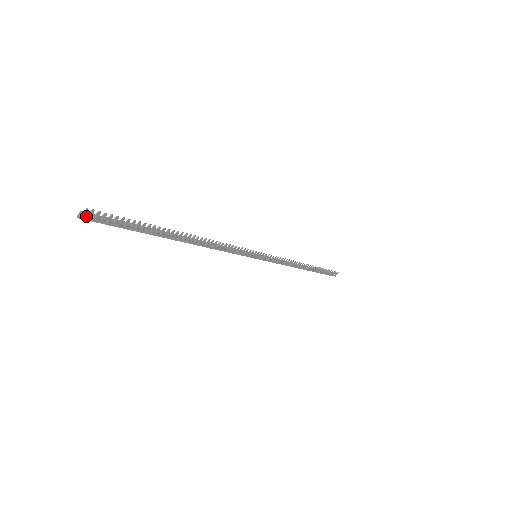
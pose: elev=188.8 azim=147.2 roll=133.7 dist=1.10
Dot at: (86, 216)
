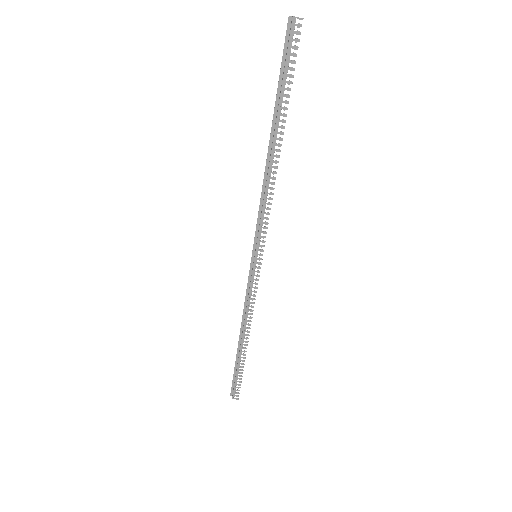
Dot at: (292, 24)
